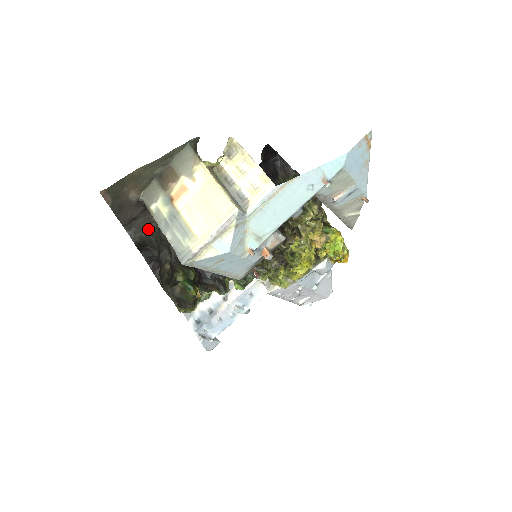
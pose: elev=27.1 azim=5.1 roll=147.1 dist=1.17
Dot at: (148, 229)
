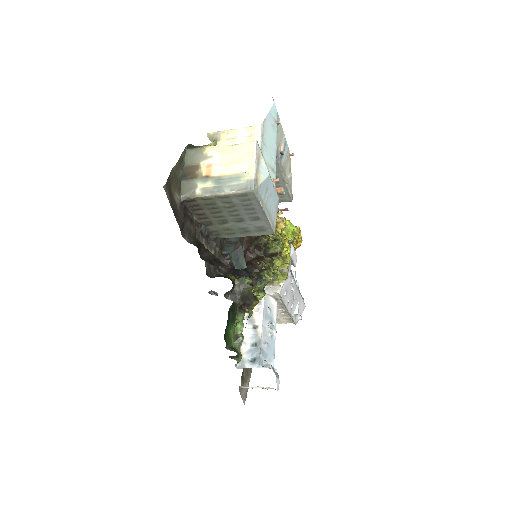
Dot at: (193, 237)
